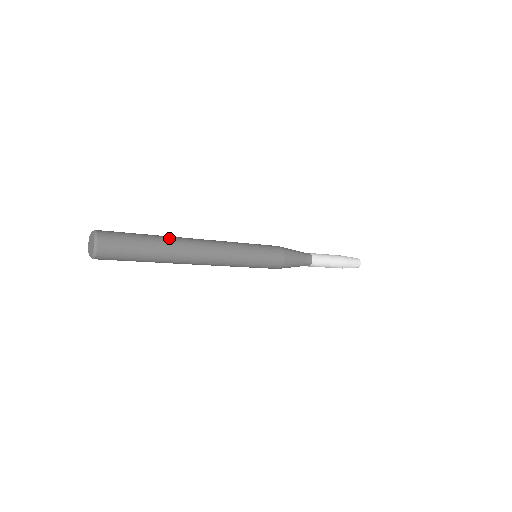
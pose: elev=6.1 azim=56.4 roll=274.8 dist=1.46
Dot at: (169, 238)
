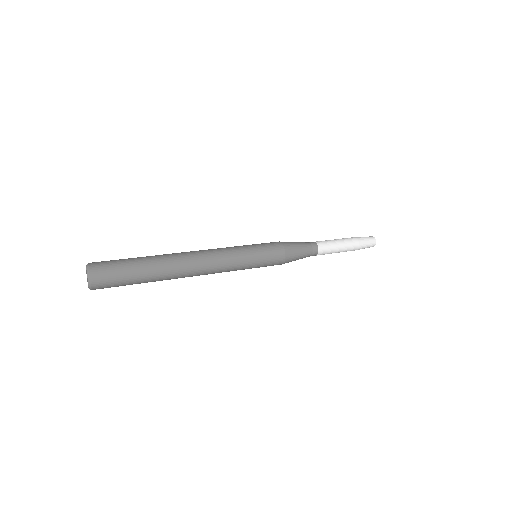
Dot at: (160, 257)
